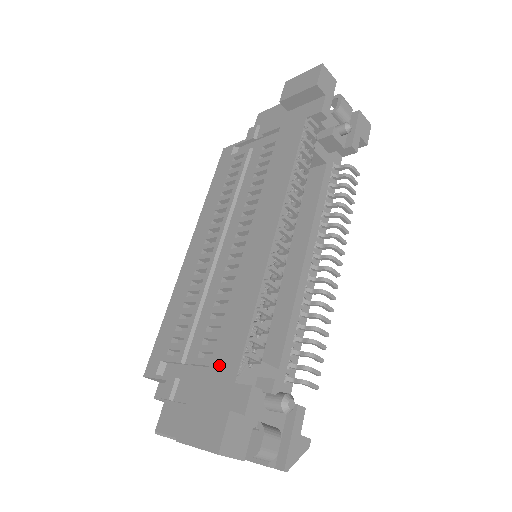
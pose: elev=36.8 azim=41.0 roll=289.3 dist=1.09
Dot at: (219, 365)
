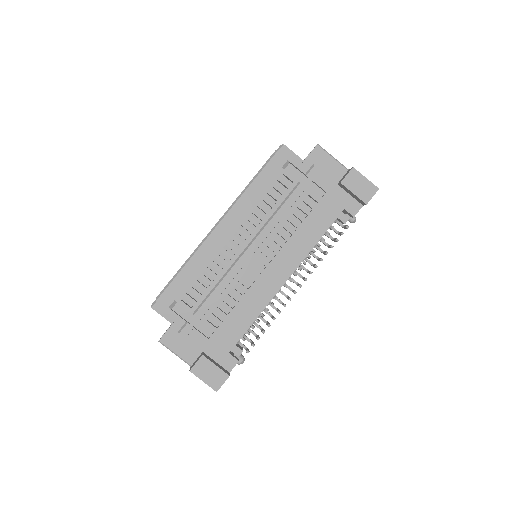
Dot at: (222, 336)
